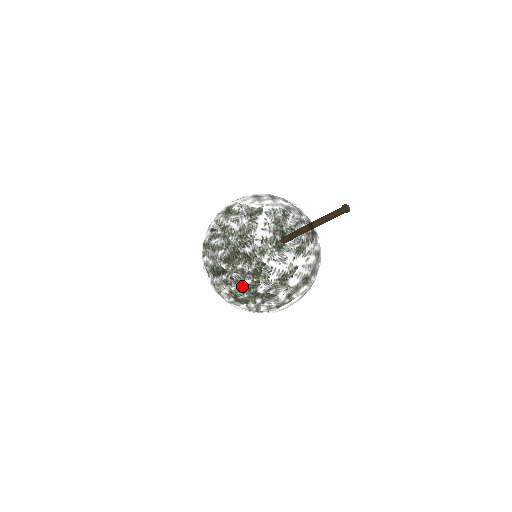
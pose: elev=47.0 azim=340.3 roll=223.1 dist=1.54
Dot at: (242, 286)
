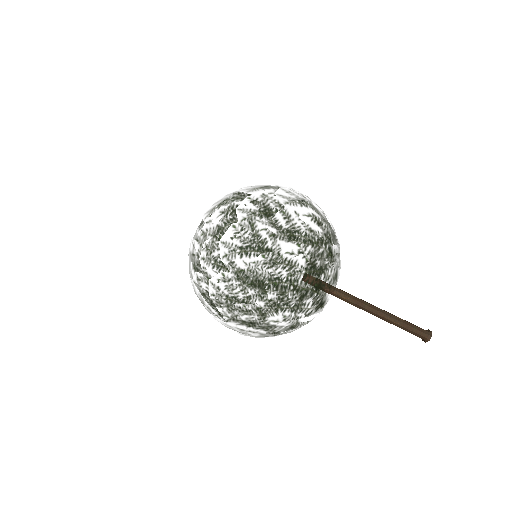
Dot at: (203, 241)
